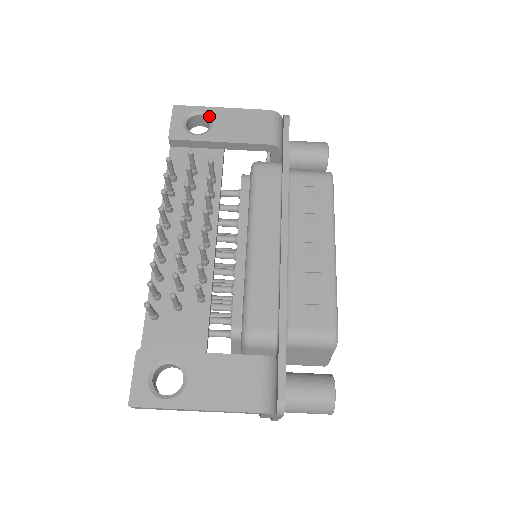
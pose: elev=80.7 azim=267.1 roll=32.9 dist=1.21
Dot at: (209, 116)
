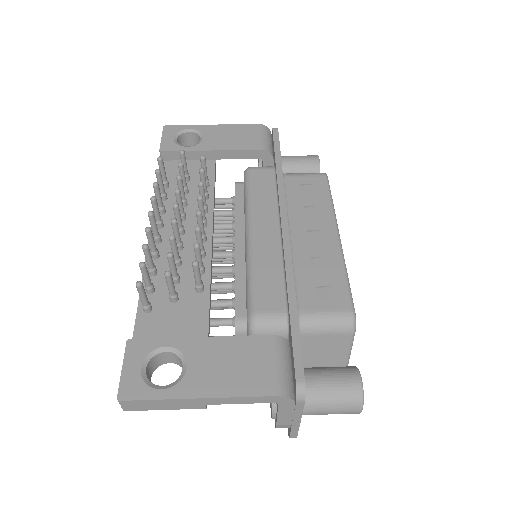
Dot at: (199, 132)
